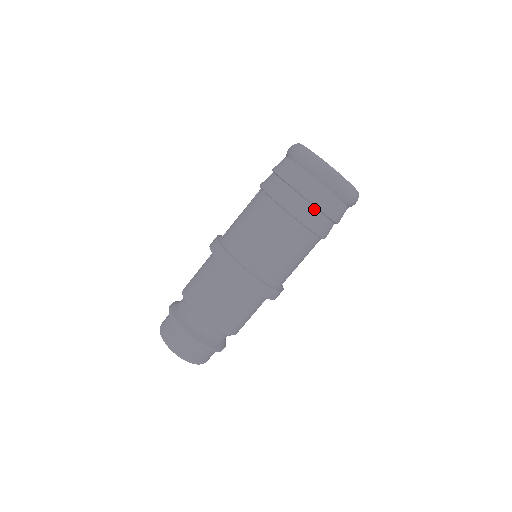
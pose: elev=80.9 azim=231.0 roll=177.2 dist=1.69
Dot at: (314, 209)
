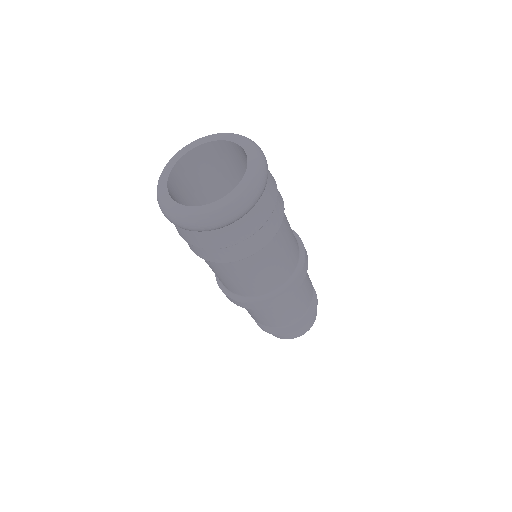
Dot at: (240, 242)
